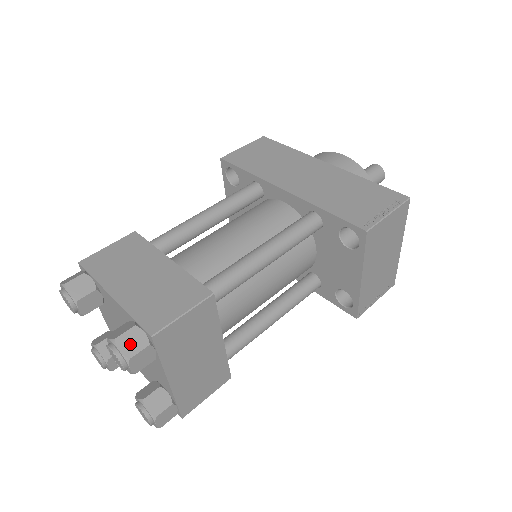
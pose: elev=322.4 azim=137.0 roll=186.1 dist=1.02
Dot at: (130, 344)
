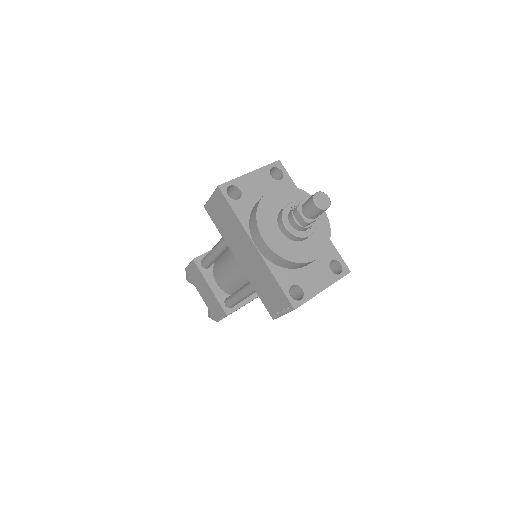
Dot at: (214, 319)
